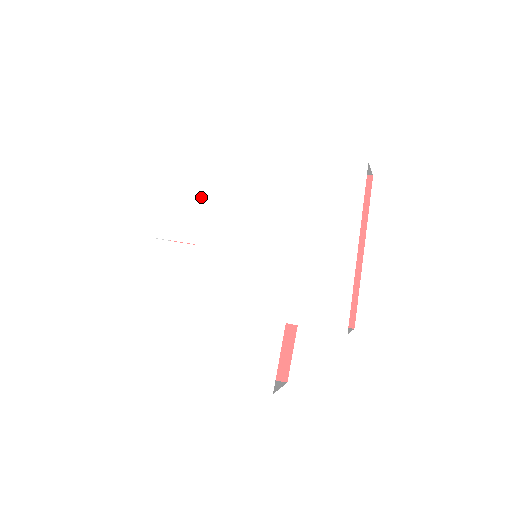
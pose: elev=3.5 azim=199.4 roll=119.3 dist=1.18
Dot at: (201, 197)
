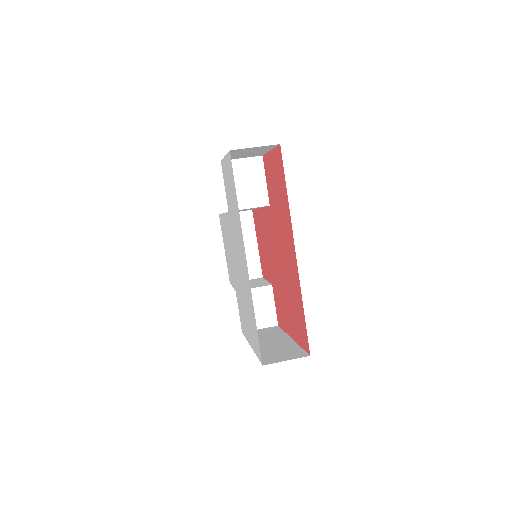
Dot at: (233, 209)
